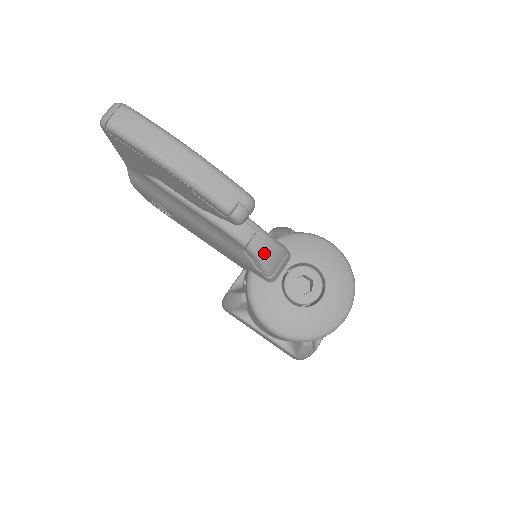
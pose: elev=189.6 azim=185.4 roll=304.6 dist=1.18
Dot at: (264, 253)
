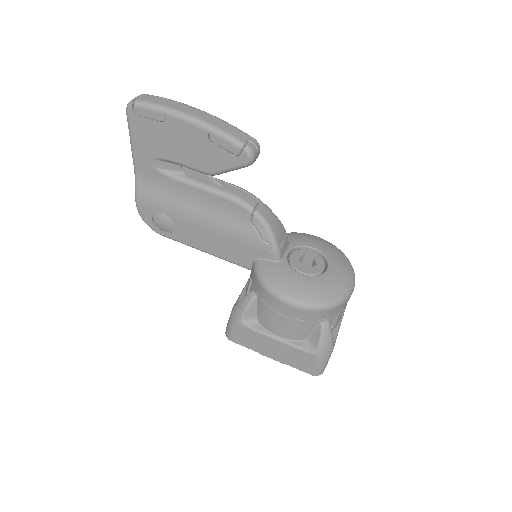
Dot at: (269, 220)
